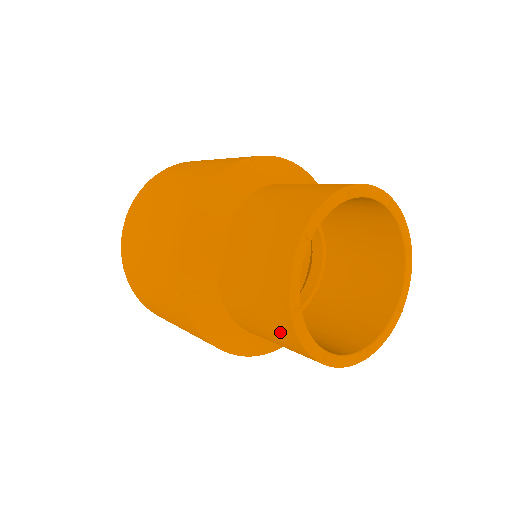
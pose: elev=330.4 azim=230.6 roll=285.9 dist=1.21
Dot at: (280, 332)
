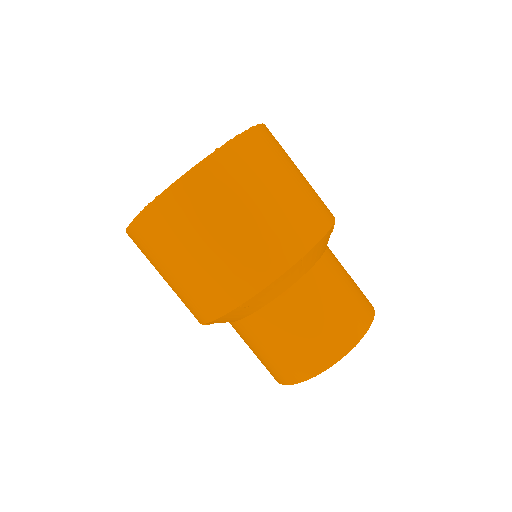
Dot at: occluded
